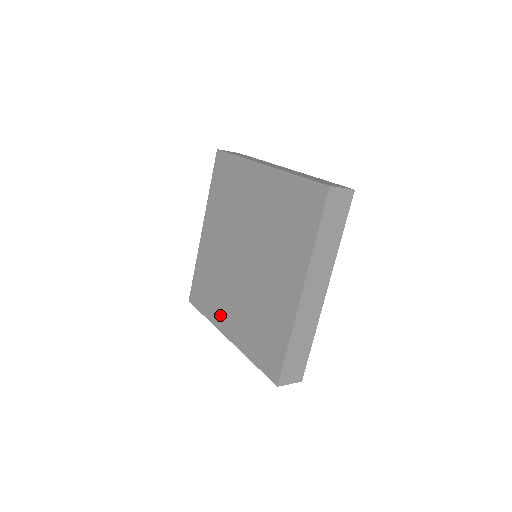
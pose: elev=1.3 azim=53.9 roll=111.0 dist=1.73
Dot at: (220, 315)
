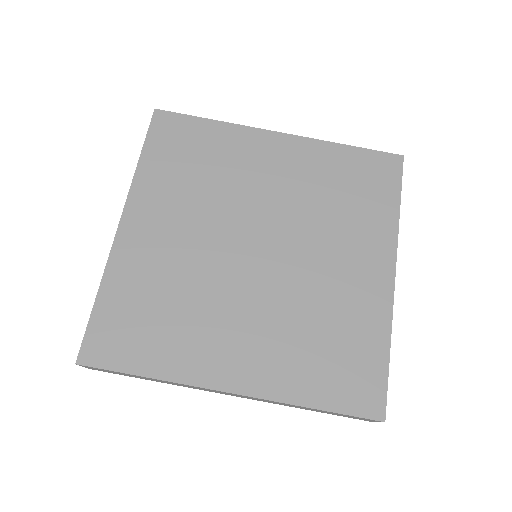
Dot at: (203, 358)
